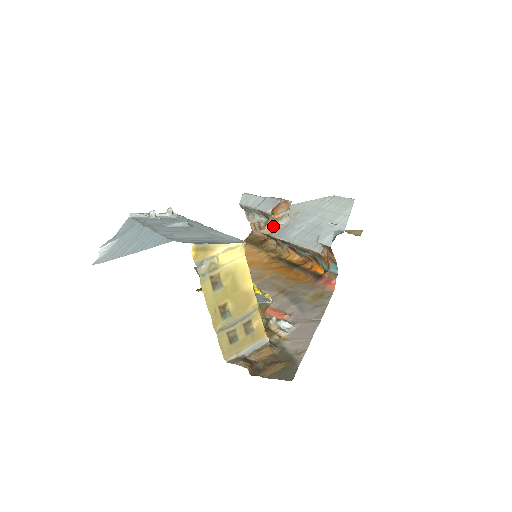
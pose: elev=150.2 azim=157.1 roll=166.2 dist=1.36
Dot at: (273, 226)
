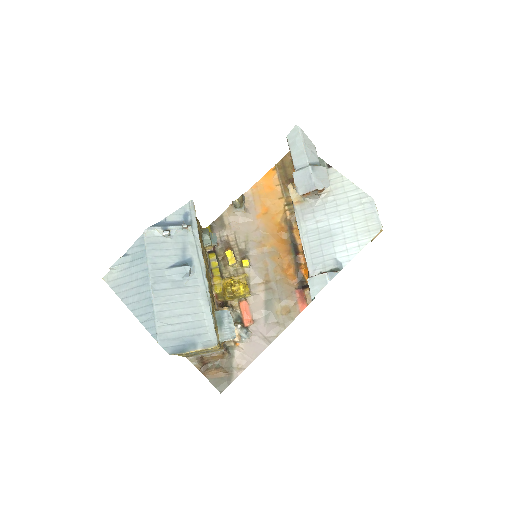
Dot at: occluded
